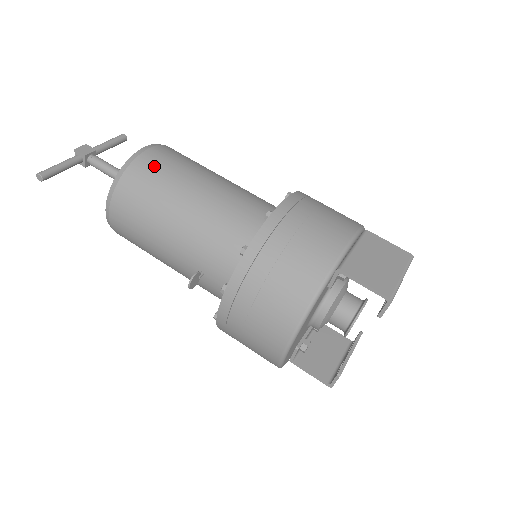
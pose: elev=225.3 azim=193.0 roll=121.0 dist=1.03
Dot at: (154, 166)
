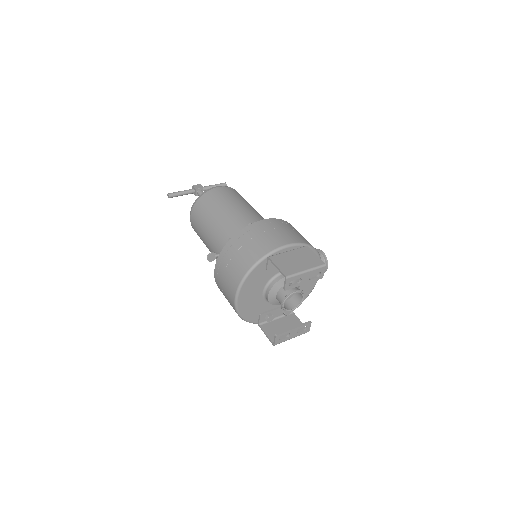
Dot at: (215, 195)
